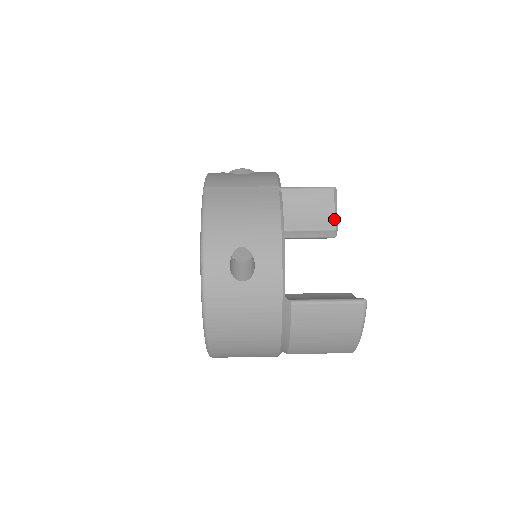
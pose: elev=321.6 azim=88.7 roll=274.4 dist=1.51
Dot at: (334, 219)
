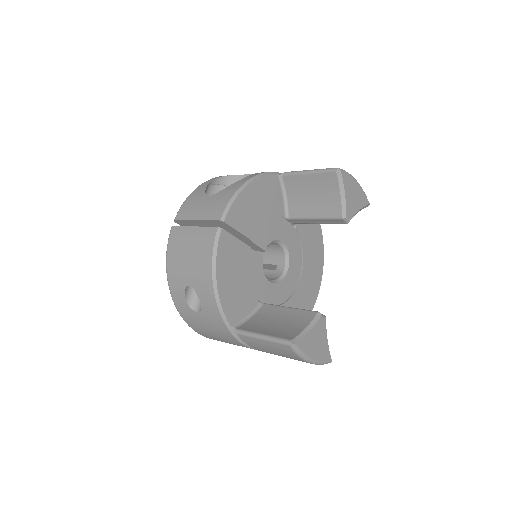
Dot at: (340, 206)
